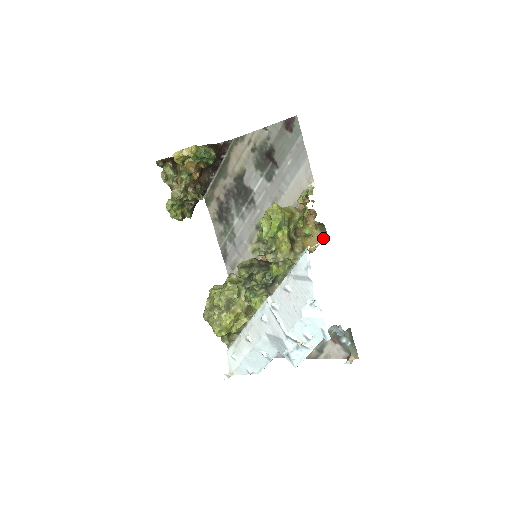
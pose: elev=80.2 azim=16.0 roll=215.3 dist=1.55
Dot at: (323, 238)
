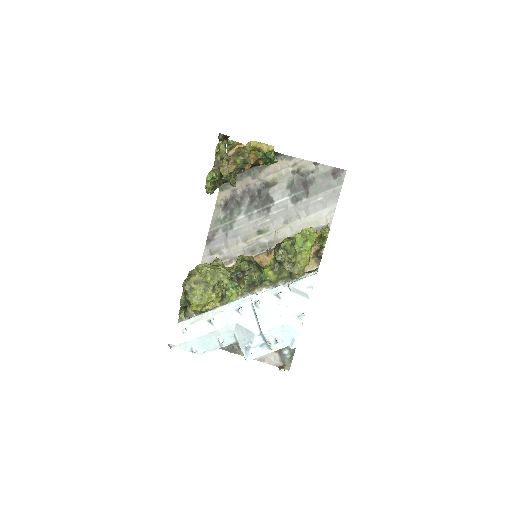
Dot at: (314, 268)
